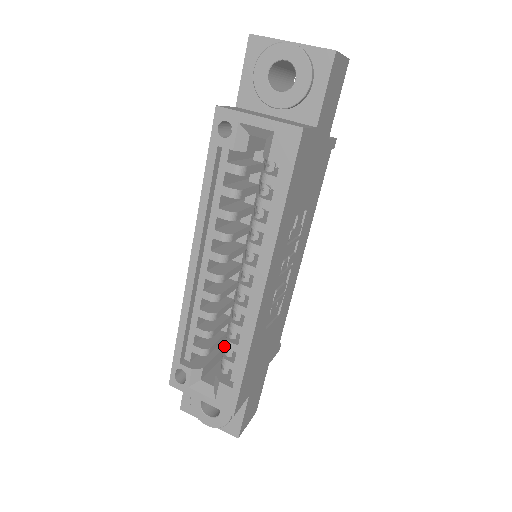
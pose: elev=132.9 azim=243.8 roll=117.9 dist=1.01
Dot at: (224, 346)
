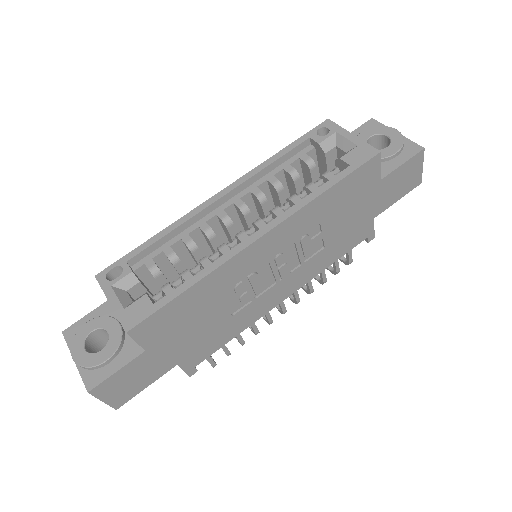
Dot at: occluded
